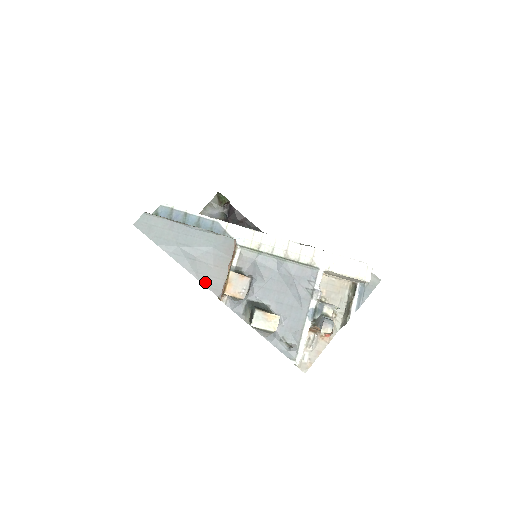
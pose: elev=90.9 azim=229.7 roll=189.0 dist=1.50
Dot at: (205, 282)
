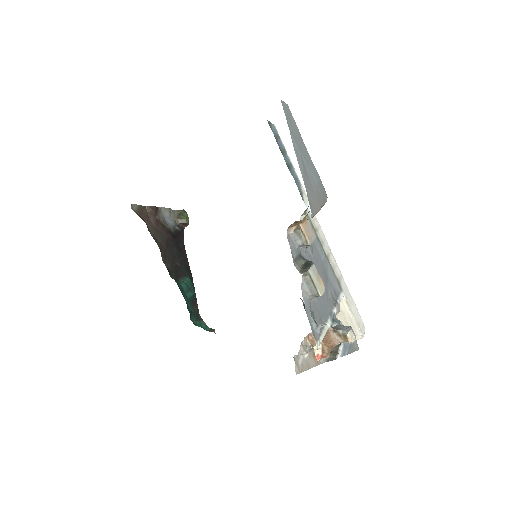
Dot at: (308, 194)
